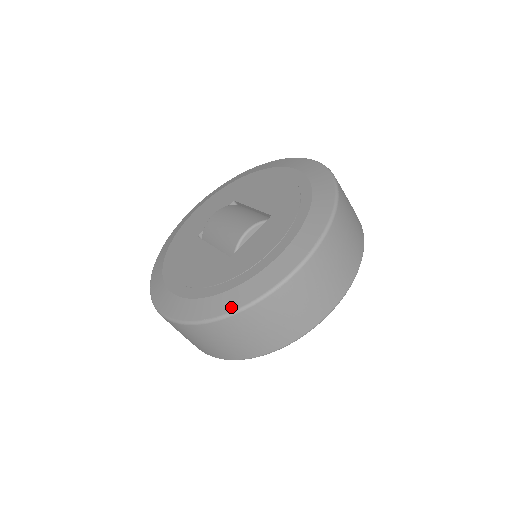
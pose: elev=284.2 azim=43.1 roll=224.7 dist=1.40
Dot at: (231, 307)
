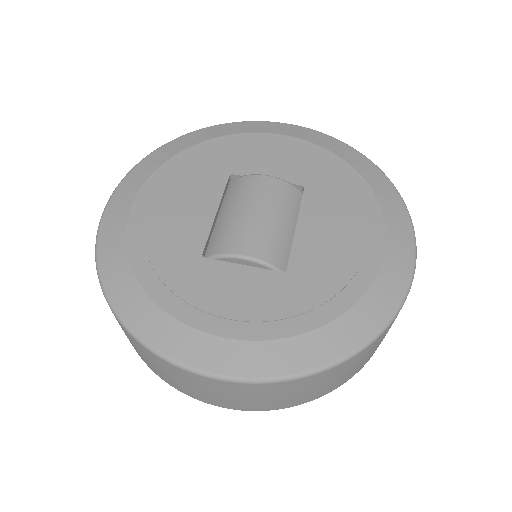
Dot at: (126, 313)
